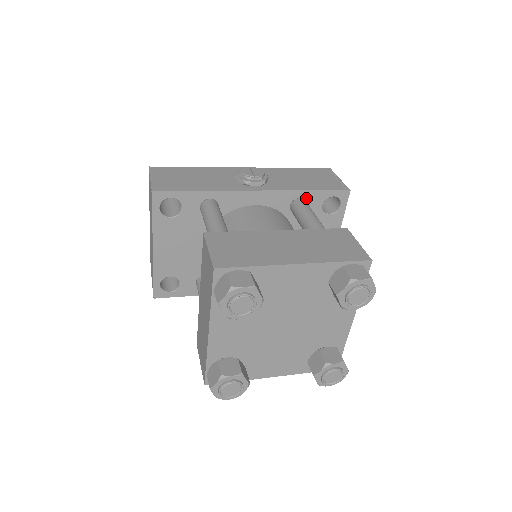
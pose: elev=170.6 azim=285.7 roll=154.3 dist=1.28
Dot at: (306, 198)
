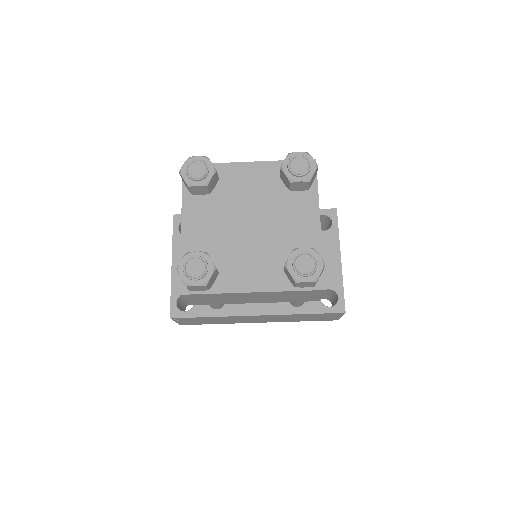
Dot at: occluded
